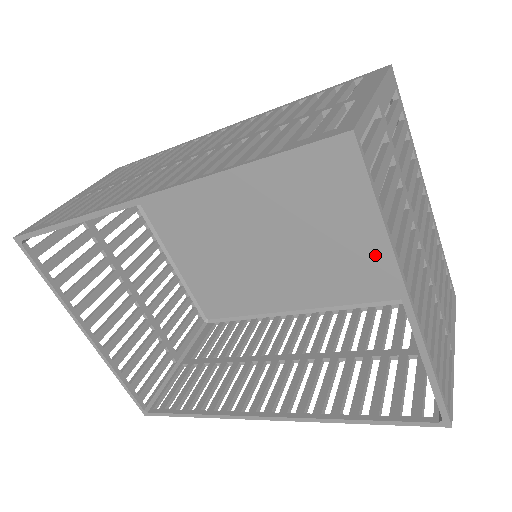
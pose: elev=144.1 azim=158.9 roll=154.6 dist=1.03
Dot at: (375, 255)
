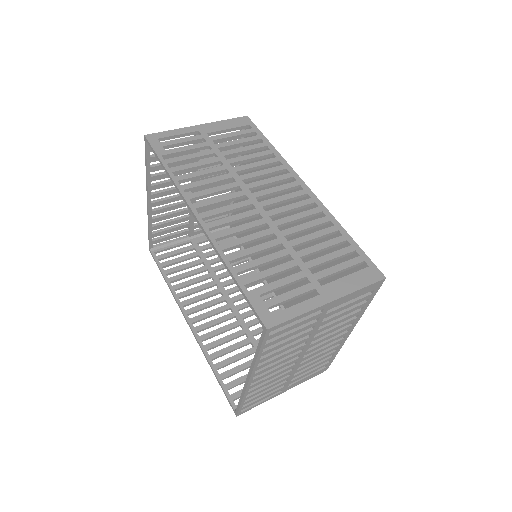
Dot at: occluded
